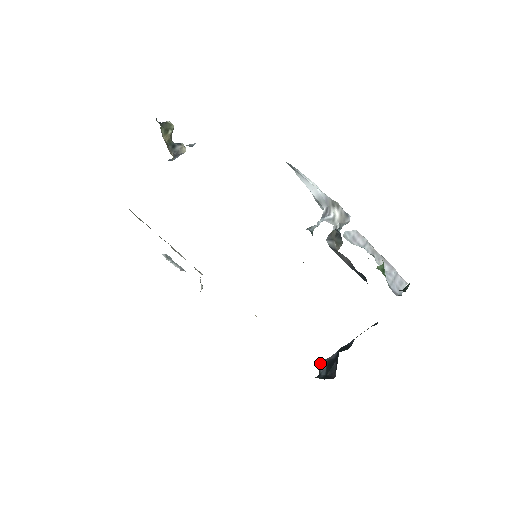
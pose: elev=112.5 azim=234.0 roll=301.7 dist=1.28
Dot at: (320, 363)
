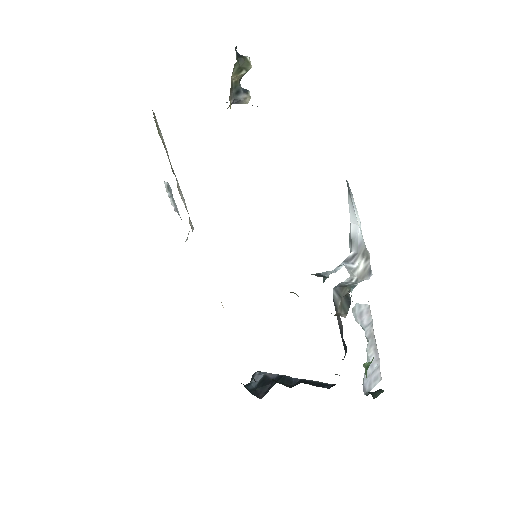
Dot at: (257, 372)
